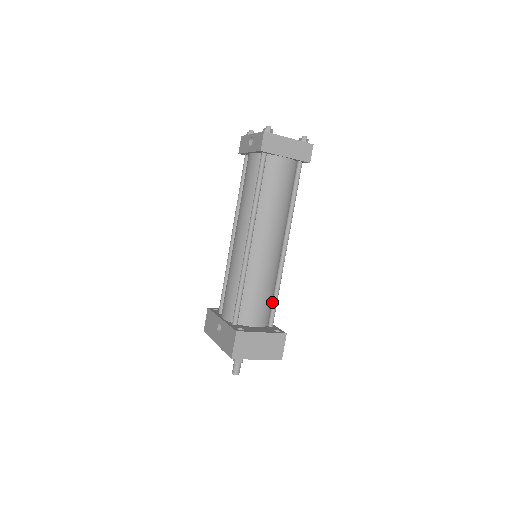
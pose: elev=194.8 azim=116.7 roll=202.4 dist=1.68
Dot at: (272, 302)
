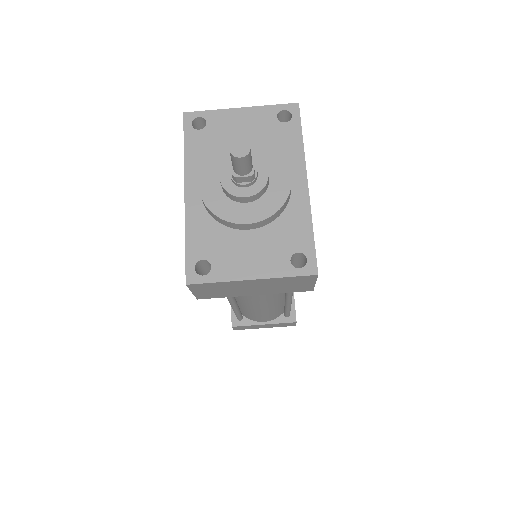
Dot at: occluded
